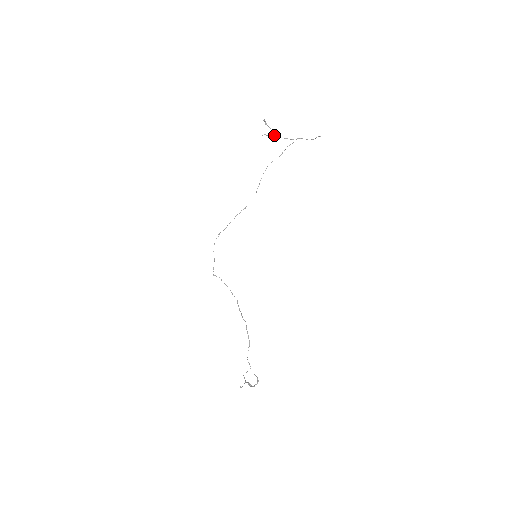
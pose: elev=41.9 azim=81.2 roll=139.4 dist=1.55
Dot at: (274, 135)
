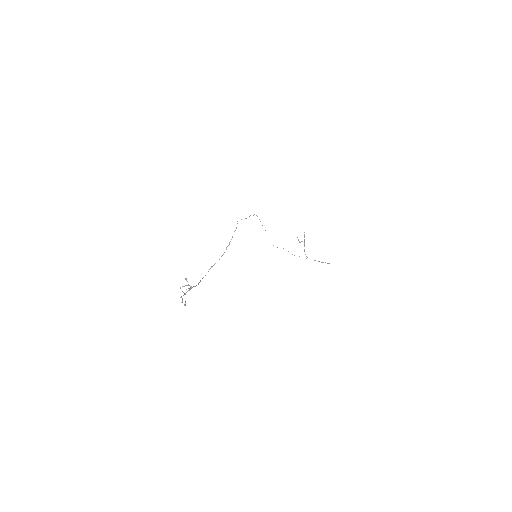
Dot at: occluded
